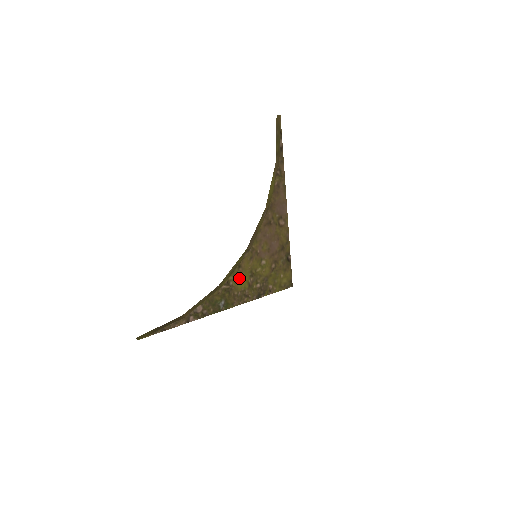
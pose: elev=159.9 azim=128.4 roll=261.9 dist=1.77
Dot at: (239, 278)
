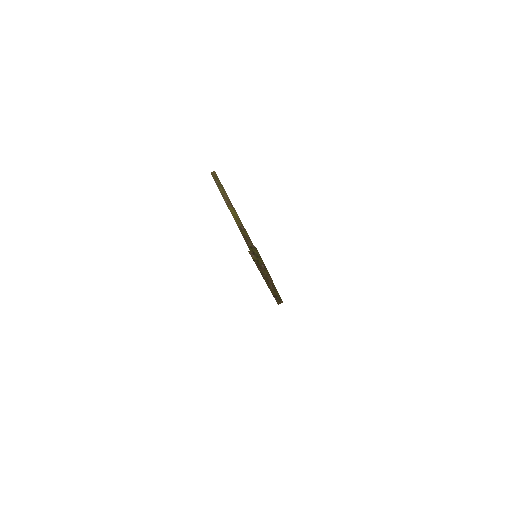
Dot at: occluded
